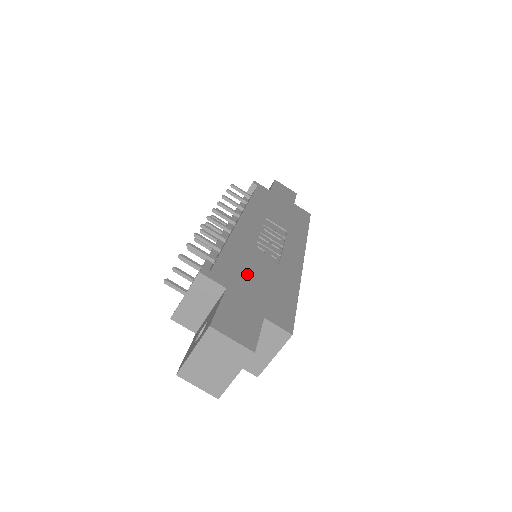
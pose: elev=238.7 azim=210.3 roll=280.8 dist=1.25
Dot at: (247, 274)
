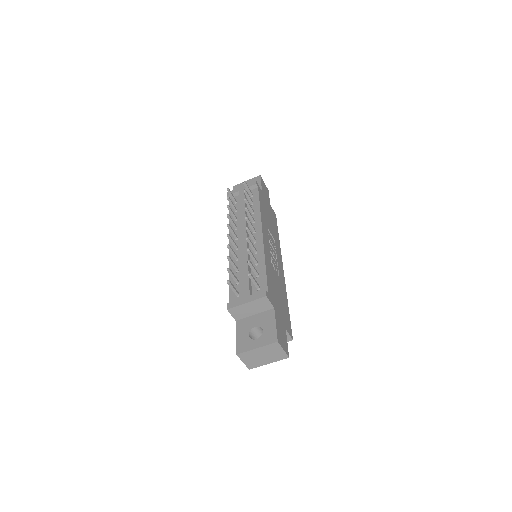
Dot at: (275, 292)
